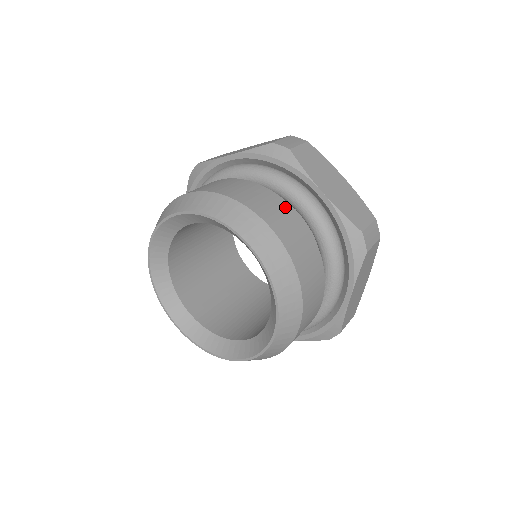
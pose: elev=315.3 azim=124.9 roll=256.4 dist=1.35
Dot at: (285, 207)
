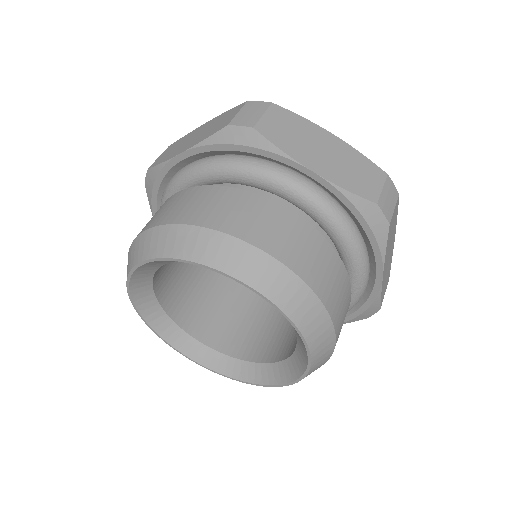
Dot at: (272, 209)
